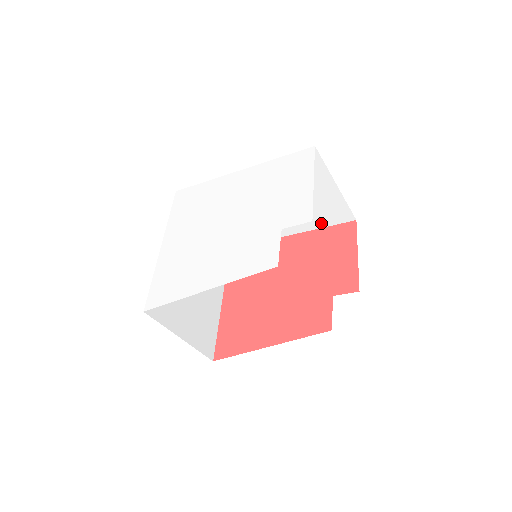
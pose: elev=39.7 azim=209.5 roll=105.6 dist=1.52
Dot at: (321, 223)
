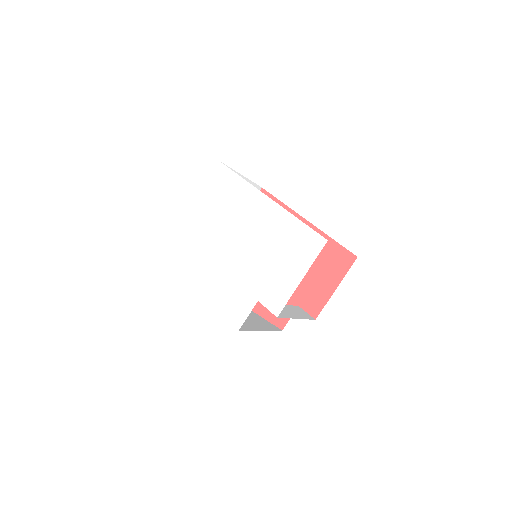
Dot at: occluded
